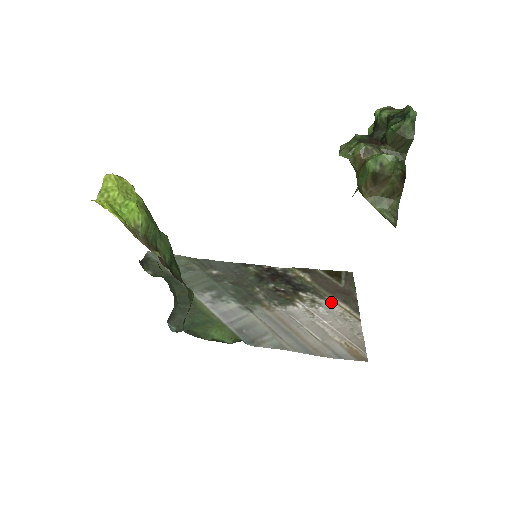
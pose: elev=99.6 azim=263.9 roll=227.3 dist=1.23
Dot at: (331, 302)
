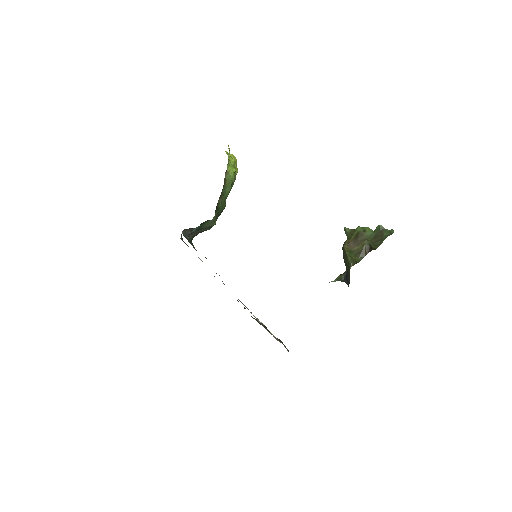
Dot at: (268, 331)
